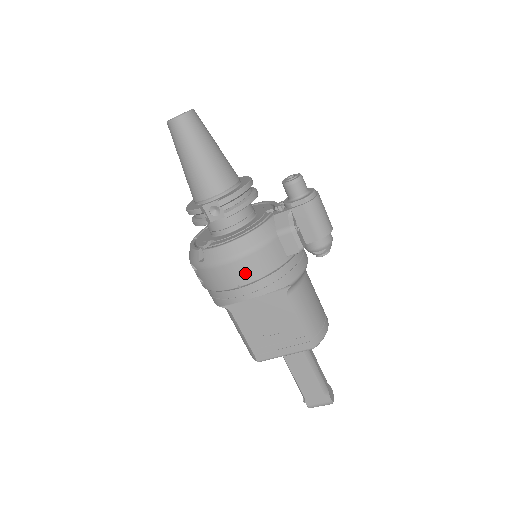
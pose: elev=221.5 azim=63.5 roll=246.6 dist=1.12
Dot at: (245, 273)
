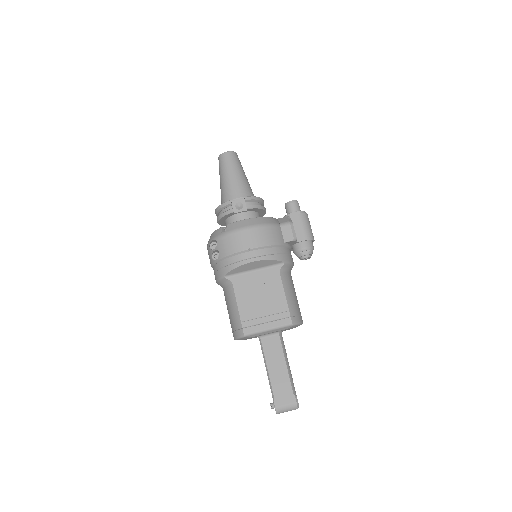
Dot at: (256, 239)
